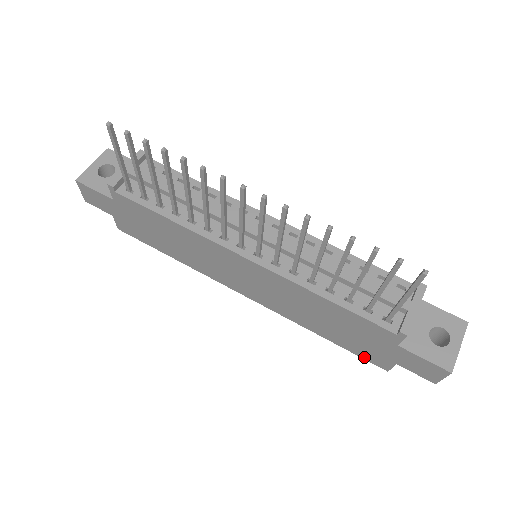
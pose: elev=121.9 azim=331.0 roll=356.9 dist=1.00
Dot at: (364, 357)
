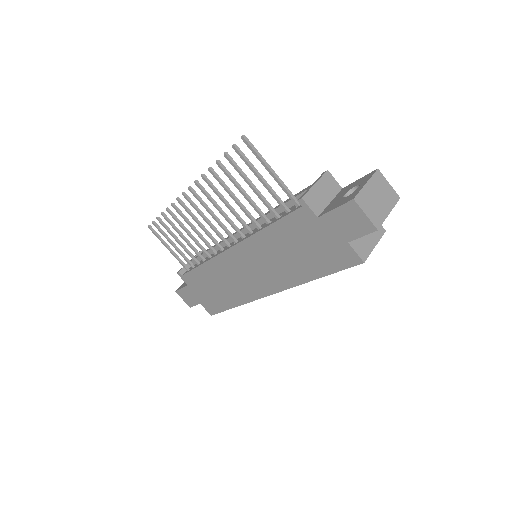
Dot at: (342, 266)
